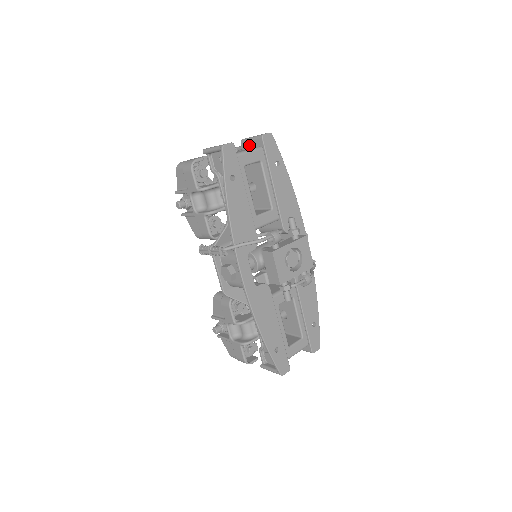
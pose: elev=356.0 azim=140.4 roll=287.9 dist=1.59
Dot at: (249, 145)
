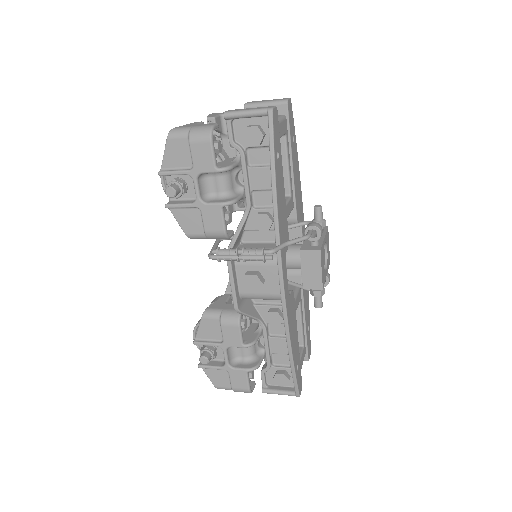
Dot at: occluded
